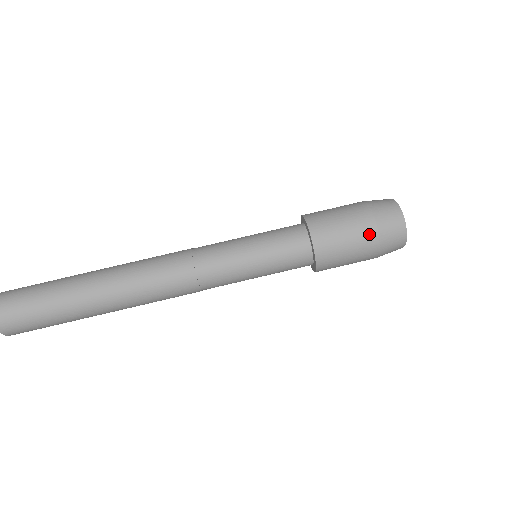
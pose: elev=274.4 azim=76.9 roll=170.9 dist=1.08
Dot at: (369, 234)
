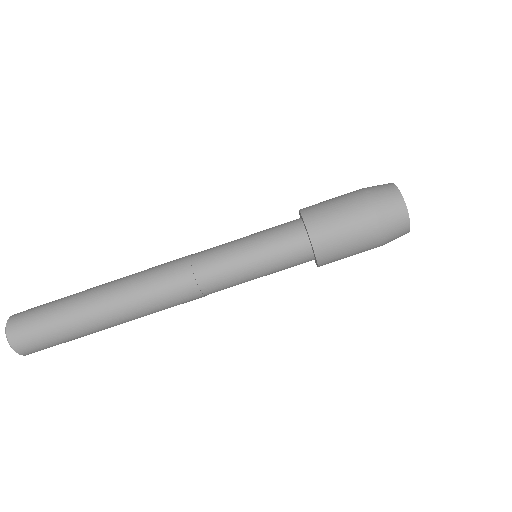
Dot at: (368, 221)
